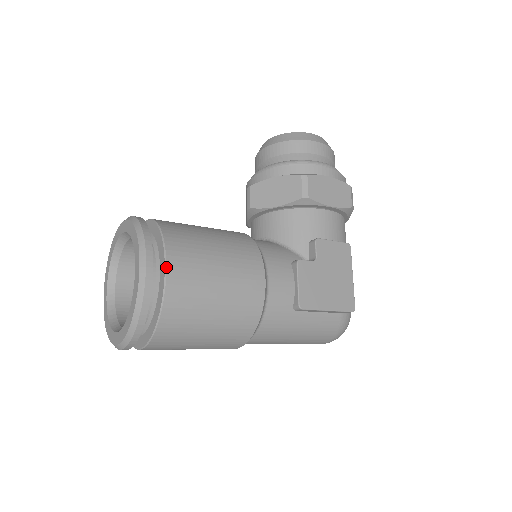
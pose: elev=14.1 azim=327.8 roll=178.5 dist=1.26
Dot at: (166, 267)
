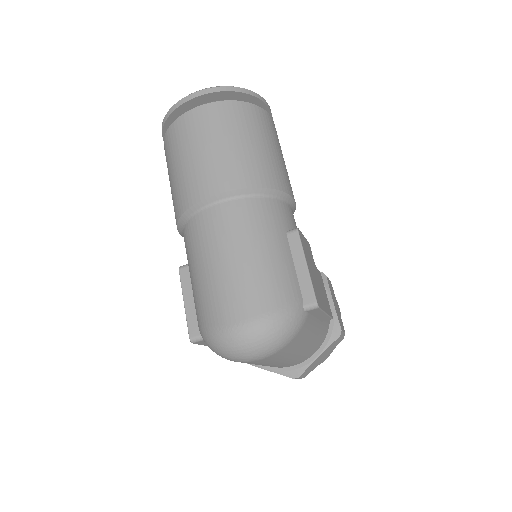
Dot at: (273, 121)
